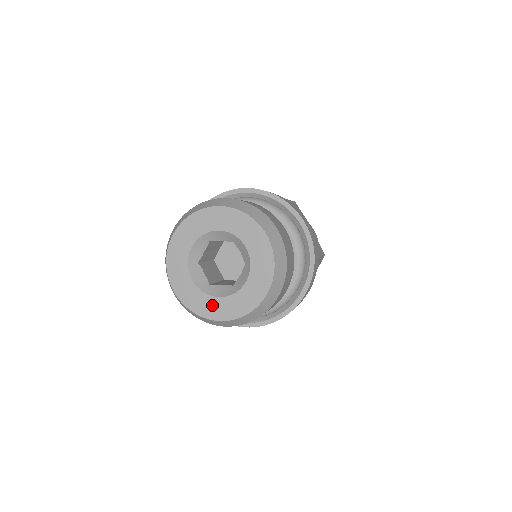
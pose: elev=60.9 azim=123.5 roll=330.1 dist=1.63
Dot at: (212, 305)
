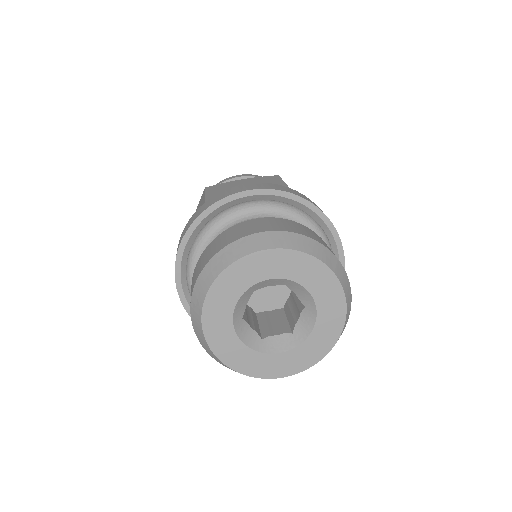
Dot at: (273, 363)
